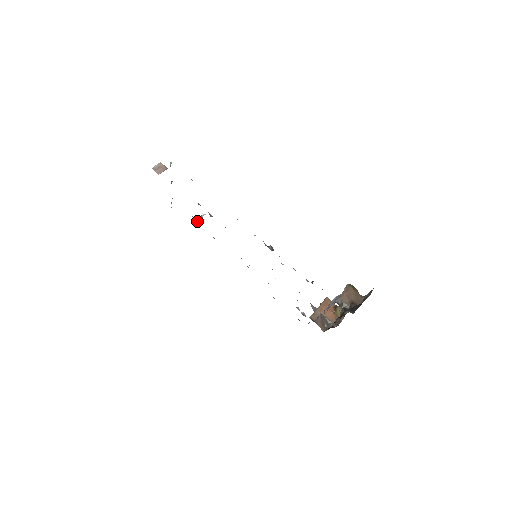
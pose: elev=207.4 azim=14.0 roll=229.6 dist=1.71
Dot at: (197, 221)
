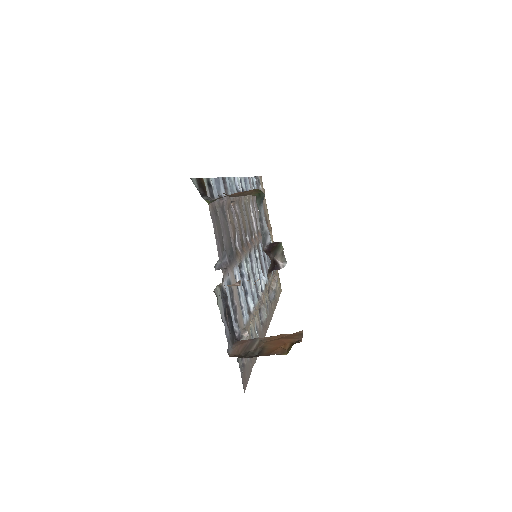
Dot at: occluded
